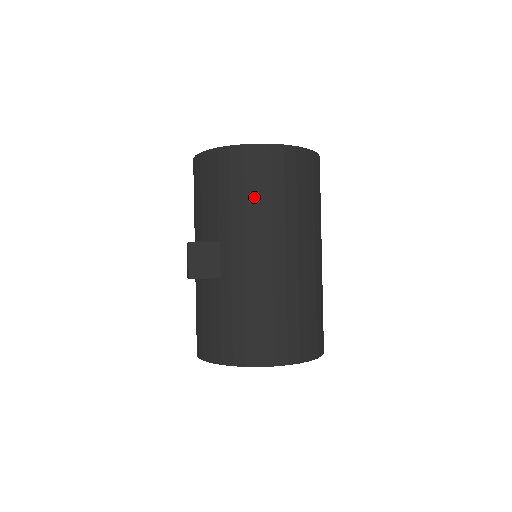
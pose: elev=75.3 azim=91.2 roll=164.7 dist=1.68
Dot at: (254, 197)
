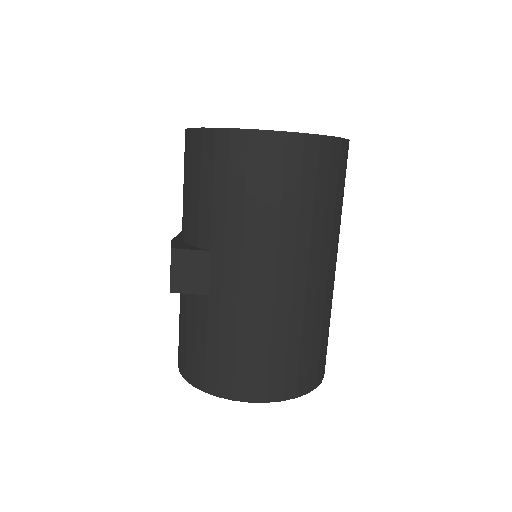
Dot at: (259, 202)
